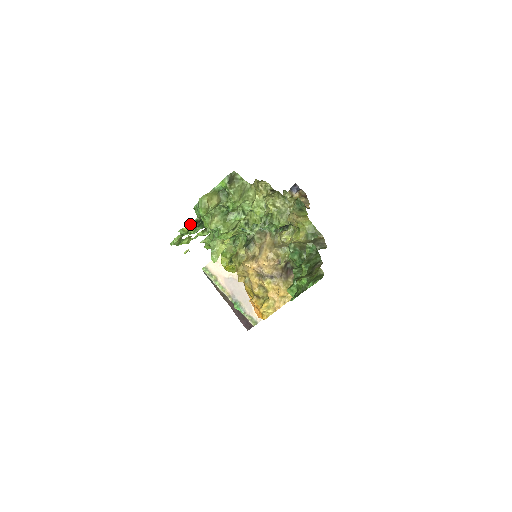
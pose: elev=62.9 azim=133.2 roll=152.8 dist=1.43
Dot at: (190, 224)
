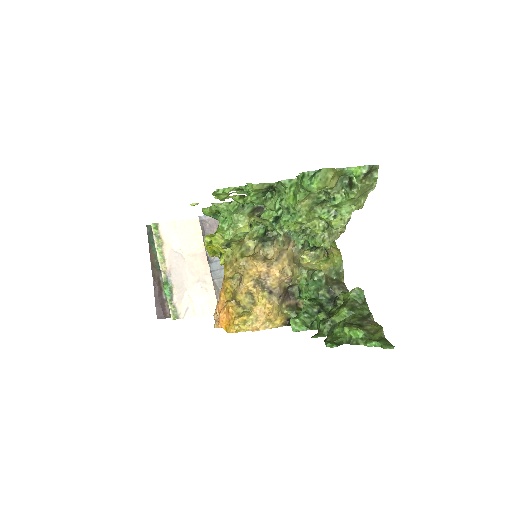
Dot at: (263, 184)
